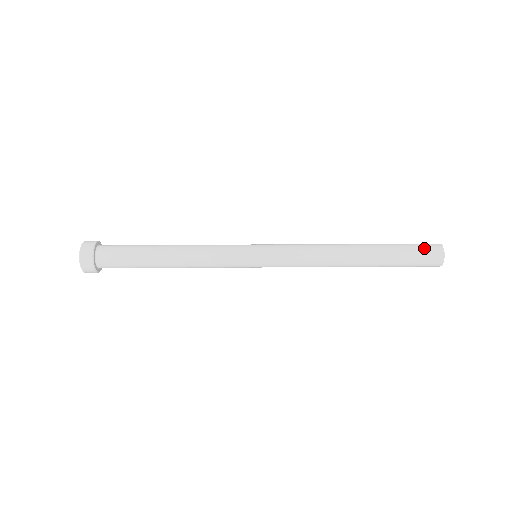
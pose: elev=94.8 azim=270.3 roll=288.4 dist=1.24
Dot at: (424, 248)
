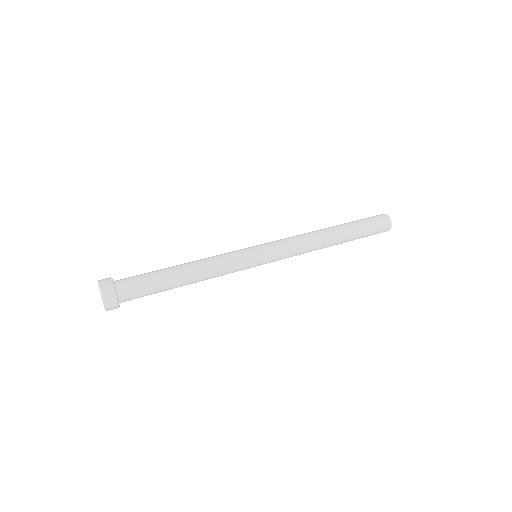
Dot at: (370, 217)
